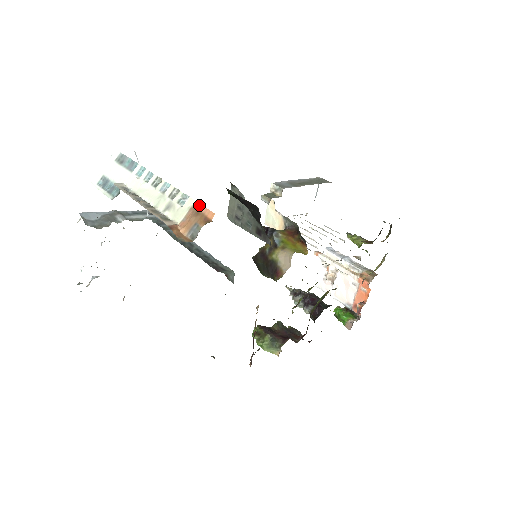
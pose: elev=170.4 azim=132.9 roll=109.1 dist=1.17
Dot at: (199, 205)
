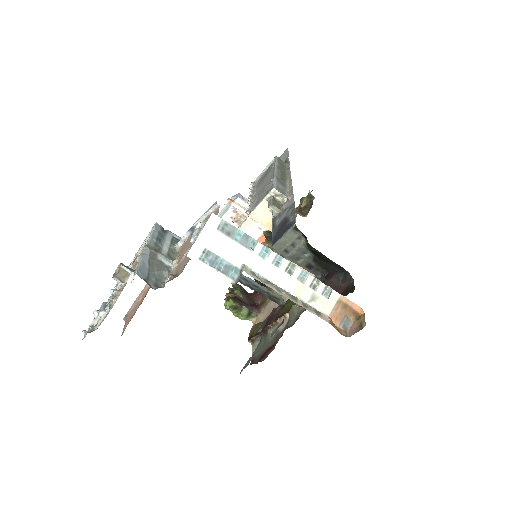
Dot at: (345, 299)
